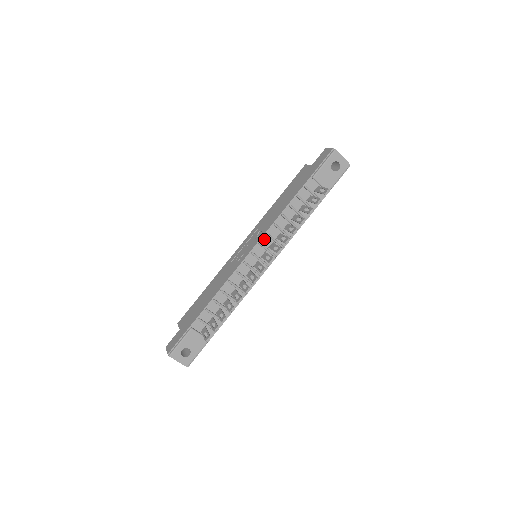
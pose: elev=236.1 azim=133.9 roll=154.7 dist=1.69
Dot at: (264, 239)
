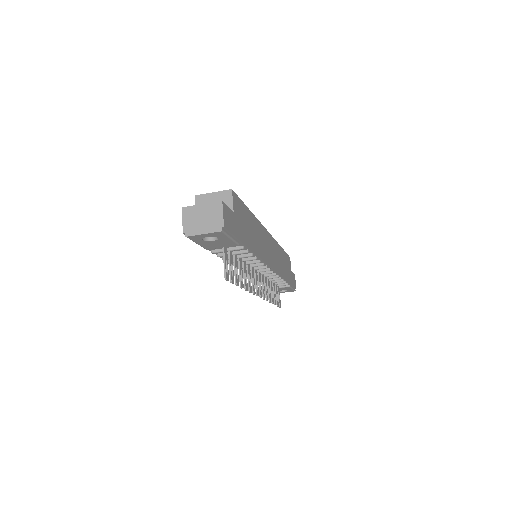
Dot at: occluded
